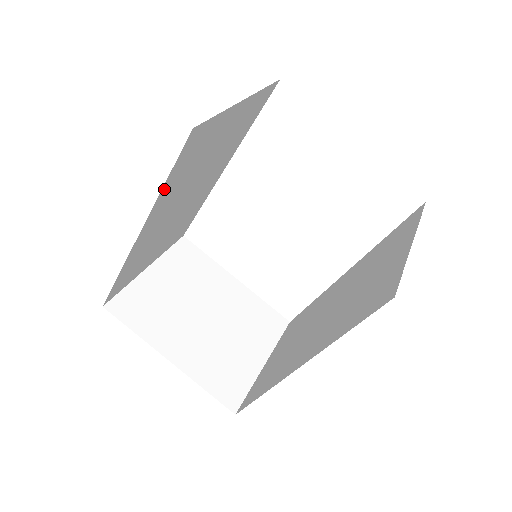
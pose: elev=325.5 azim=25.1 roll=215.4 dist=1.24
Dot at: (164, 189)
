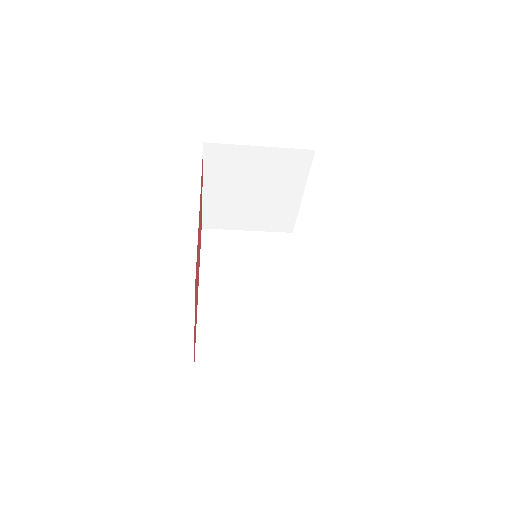
Dot at: (203, 260)
